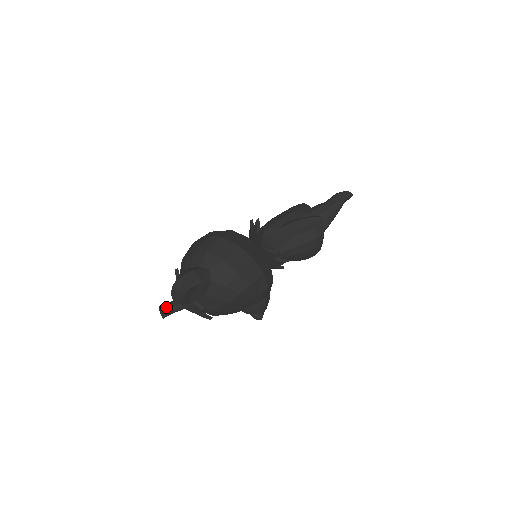
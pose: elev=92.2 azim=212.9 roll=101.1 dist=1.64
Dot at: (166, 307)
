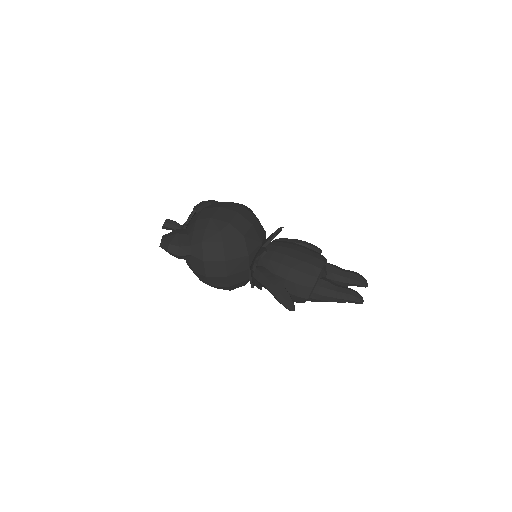
Dot at: (168, 225)
